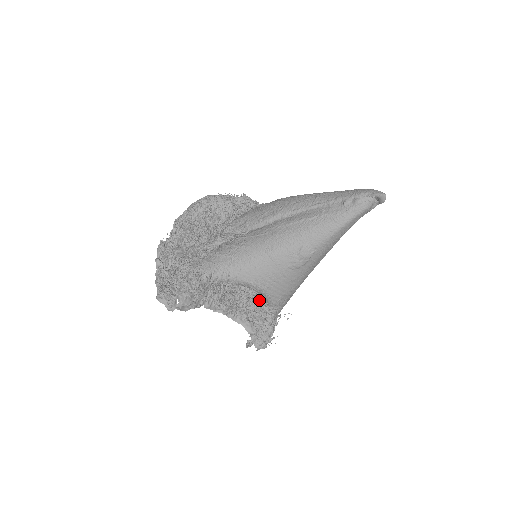
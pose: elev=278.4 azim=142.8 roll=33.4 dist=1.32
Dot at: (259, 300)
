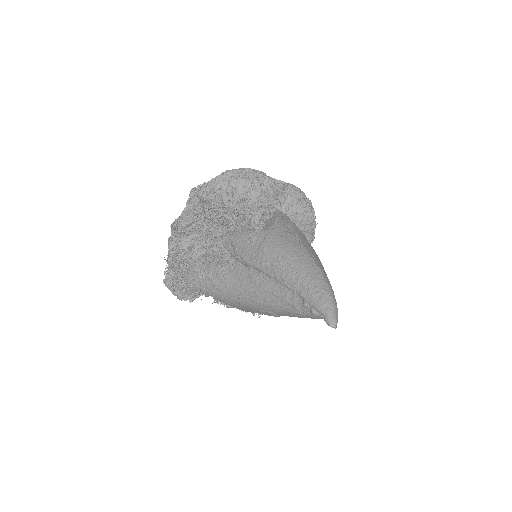
Dot at: occluded
